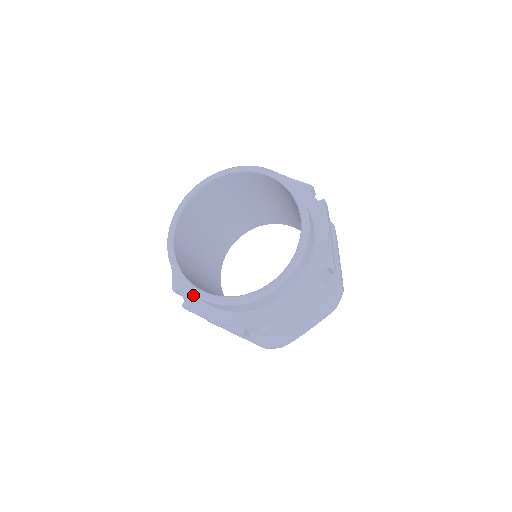
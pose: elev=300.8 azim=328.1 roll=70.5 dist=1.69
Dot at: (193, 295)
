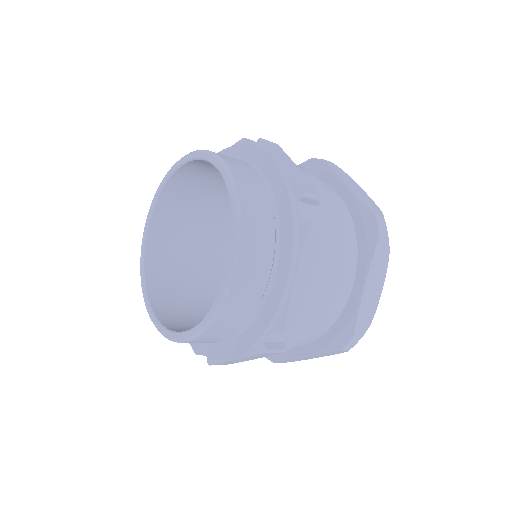
Dot at: (206, 344)
